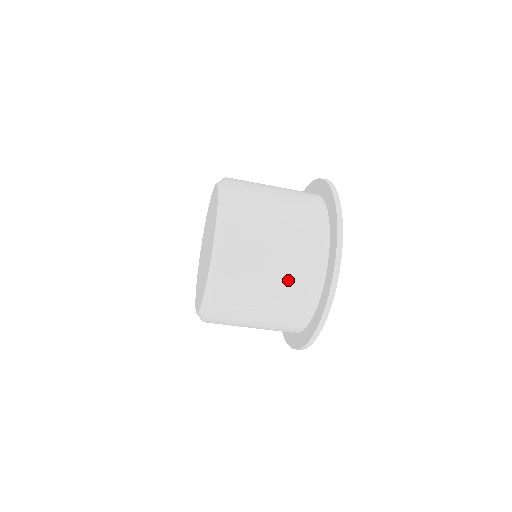
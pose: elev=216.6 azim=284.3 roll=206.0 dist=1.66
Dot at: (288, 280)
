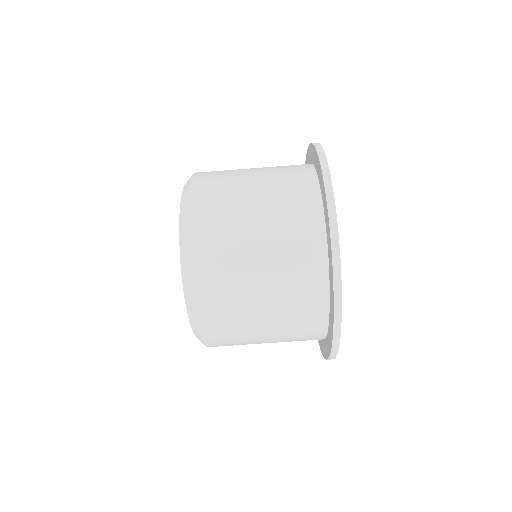
Dot at: (271, 170)
